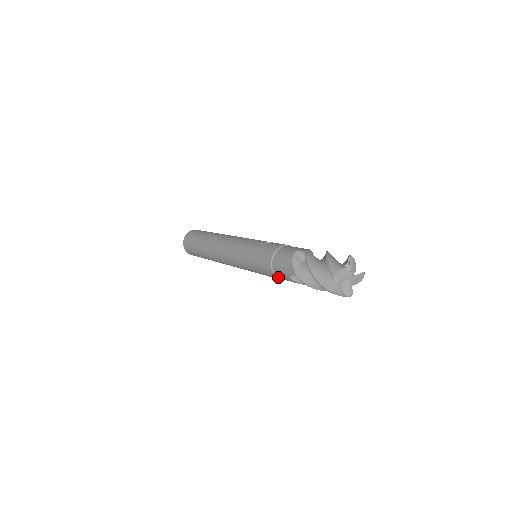
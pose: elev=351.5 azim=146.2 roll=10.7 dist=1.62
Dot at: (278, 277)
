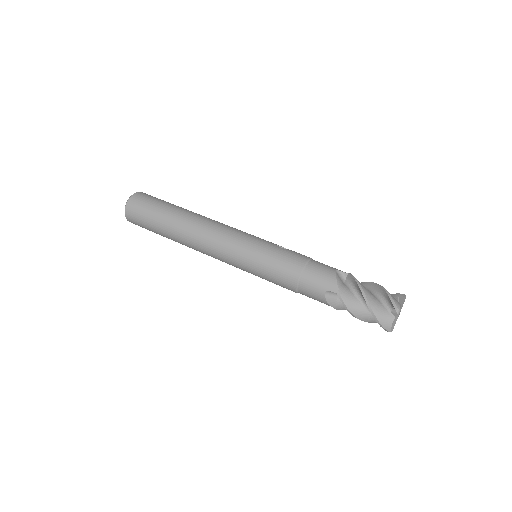
Dot at: (298, 288)
